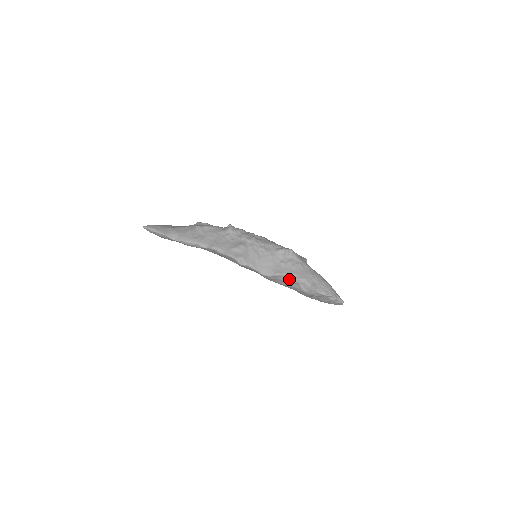
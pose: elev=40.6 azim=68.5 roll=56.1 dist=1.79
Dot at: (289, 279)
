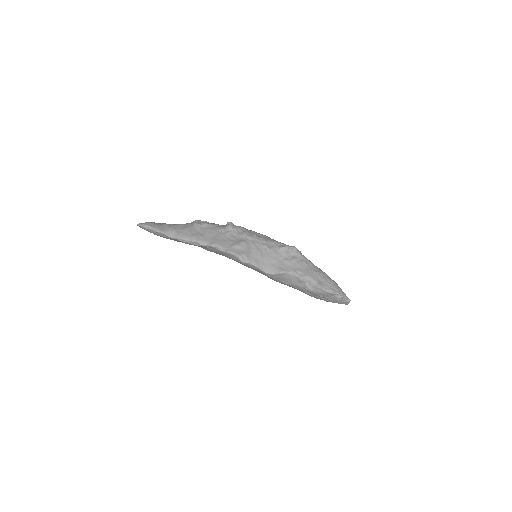
Dot at: (294, 277)
